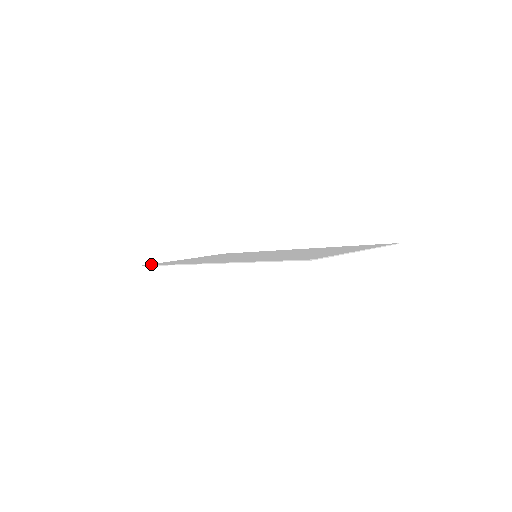
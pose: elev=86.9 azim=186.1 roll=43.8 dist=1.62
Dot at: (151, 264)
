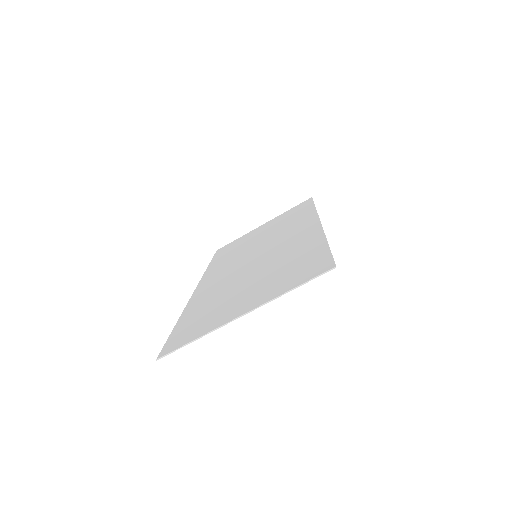
Dot at: (223, 248)
